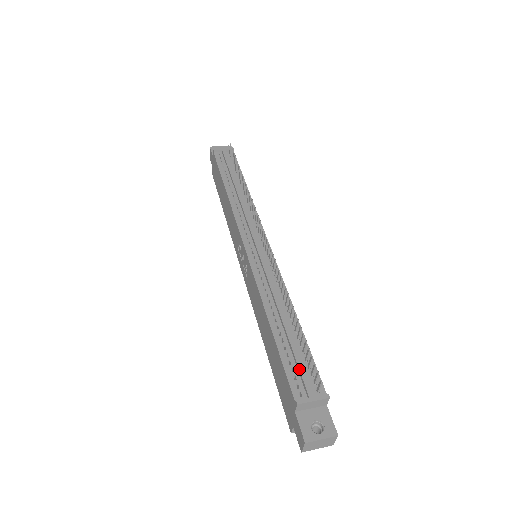
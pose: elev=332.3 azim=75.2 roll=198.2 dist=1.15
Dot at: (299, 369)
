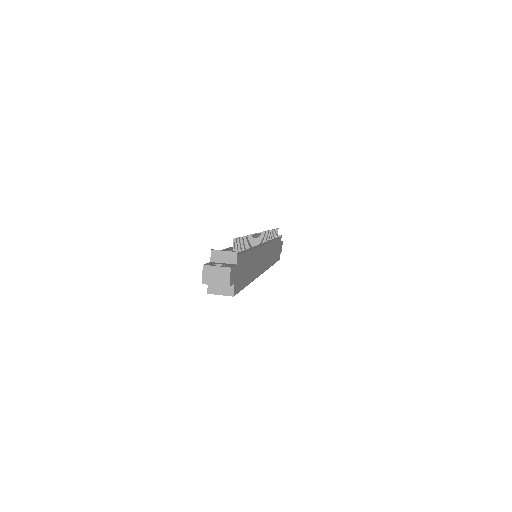
Dot at: (228, 248)
